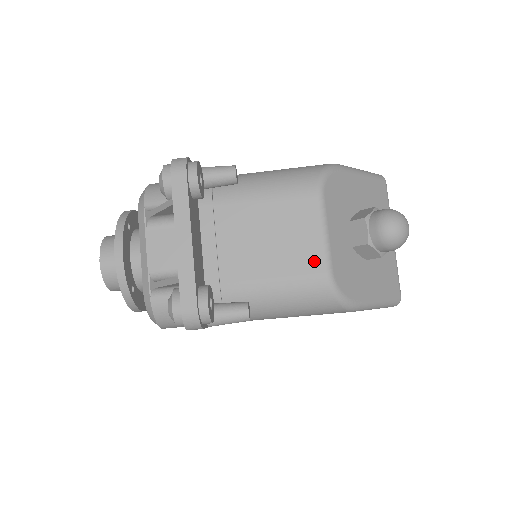
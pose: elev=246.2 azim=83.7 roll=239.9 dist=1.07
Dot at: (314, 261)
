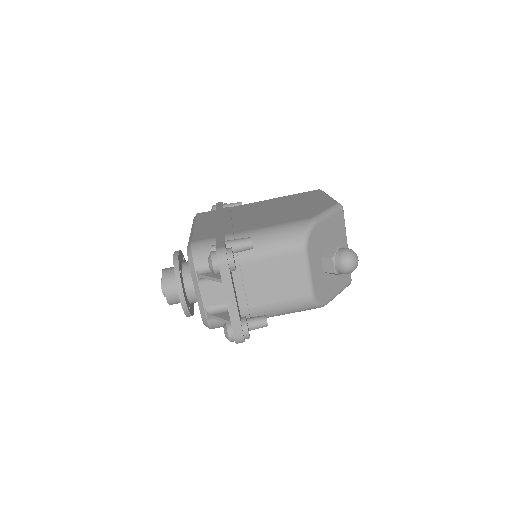
Dot at: (303, 290)
